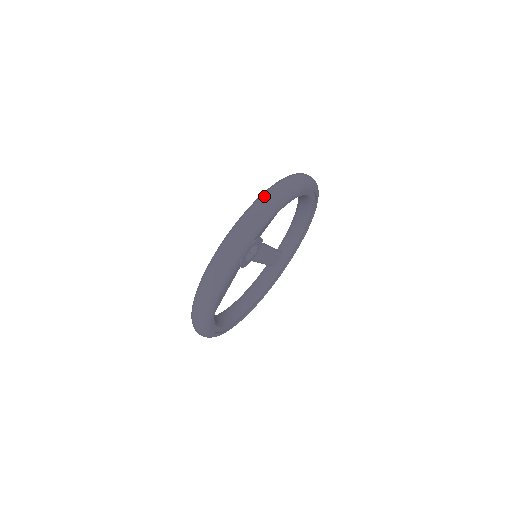
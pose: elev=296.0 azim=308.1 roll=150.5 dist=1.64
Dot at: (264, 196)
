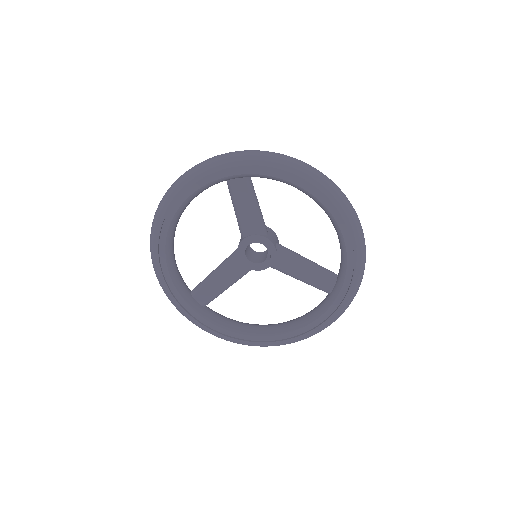
Dot at: occluded
